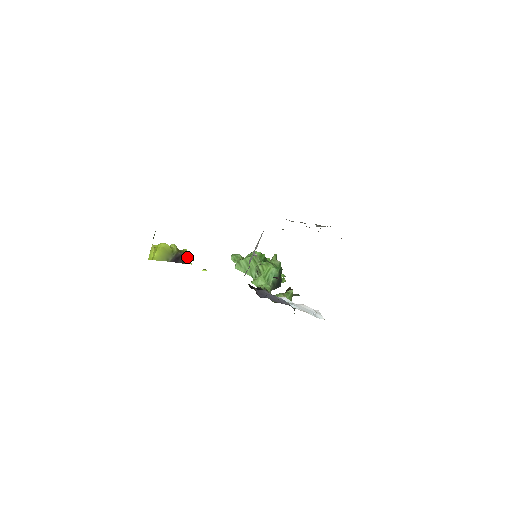
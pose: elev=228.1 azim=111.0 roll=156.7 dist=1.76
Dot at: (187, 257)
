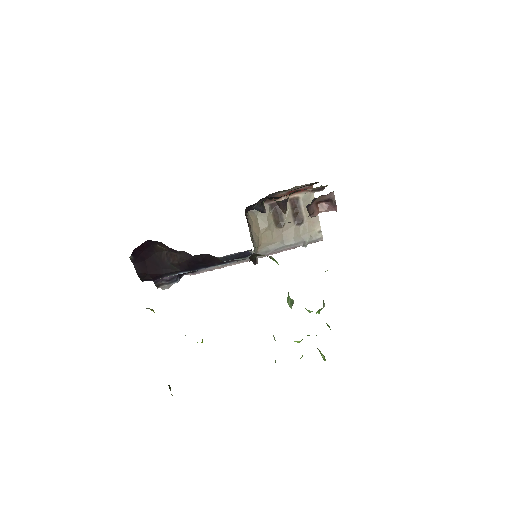
Dot at: occluded
